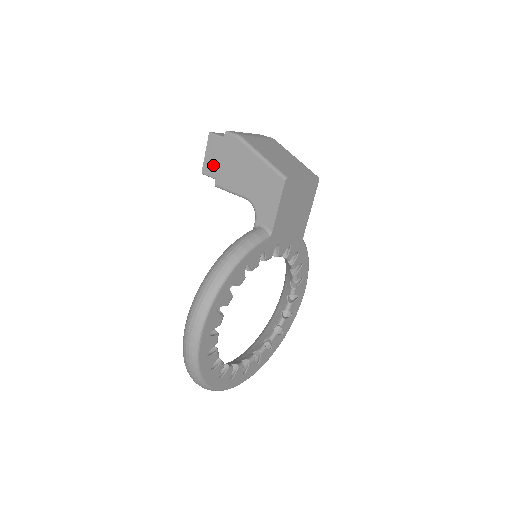
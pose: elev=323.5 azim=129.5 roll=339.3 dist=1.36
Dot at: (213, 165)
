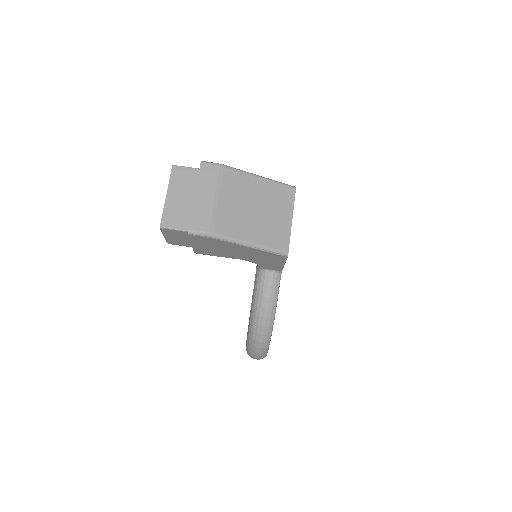
Dot at: (181, 242)
